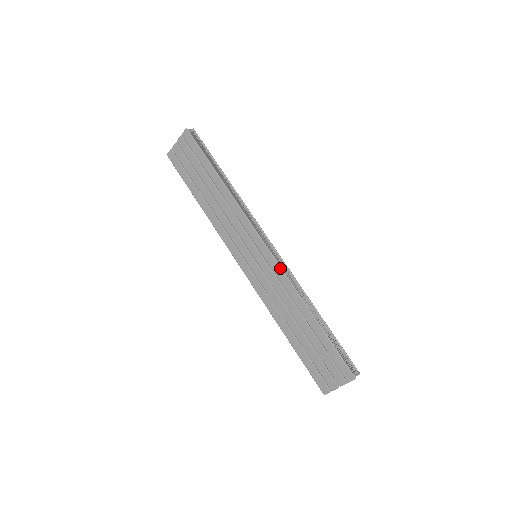
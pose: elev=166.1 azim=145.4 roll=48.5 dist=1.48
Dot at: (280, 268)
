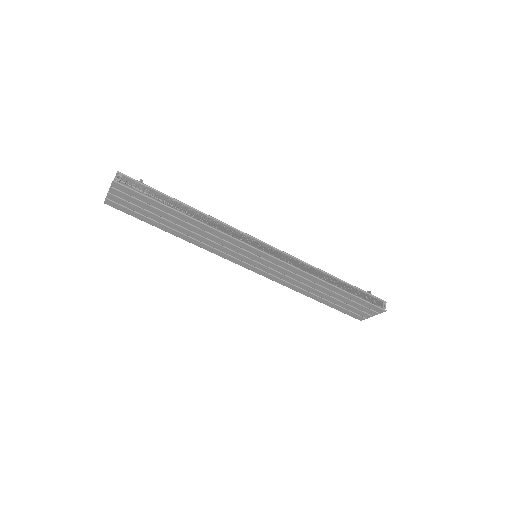
Dot at: (288, 265)
